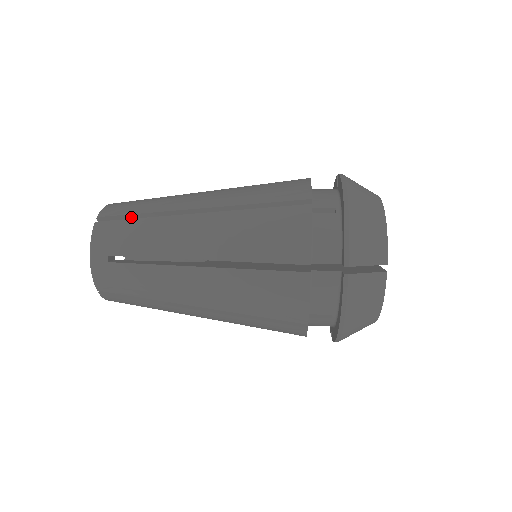
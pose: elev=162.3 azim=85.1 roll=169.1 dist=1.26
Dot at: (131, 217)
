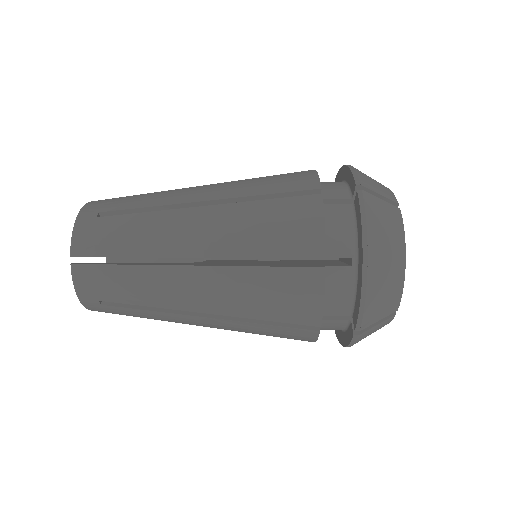
Dot at: occluded
